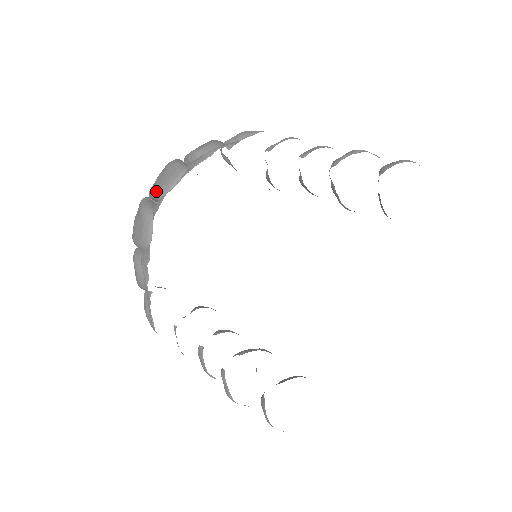
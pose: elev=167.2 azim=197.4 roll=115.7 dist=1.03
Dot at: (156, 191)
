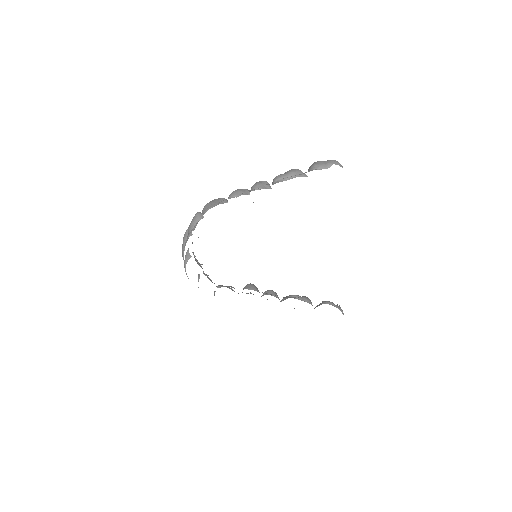
Dot at: occluded
